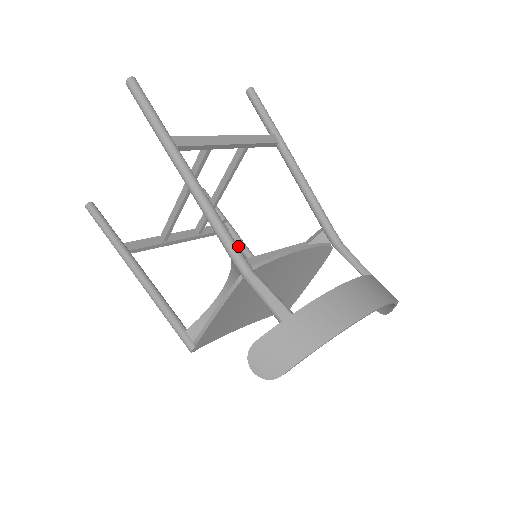
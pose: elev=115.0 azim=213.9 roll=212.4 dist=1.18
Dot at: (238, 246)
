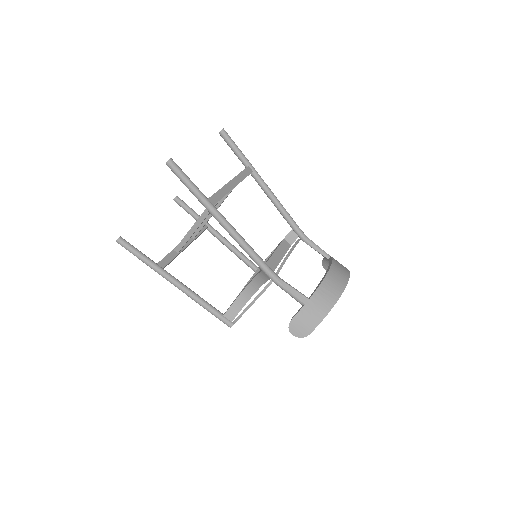
Dot at: (217, 238)
